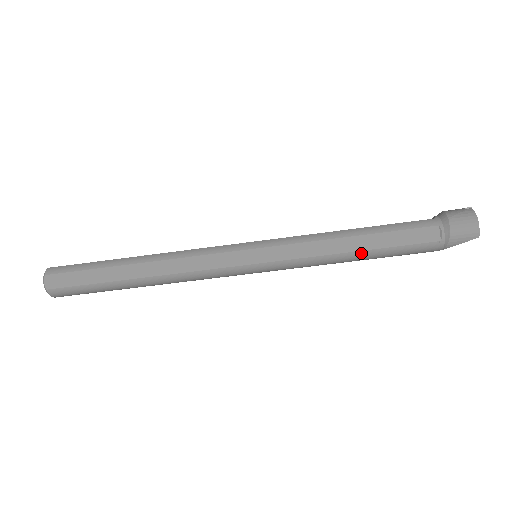
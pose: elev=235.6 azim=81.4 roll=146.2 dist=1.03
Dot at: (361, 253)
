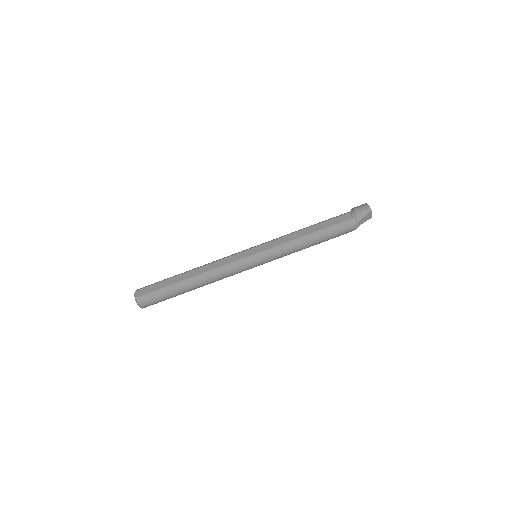
Dot at: (312, 234)
